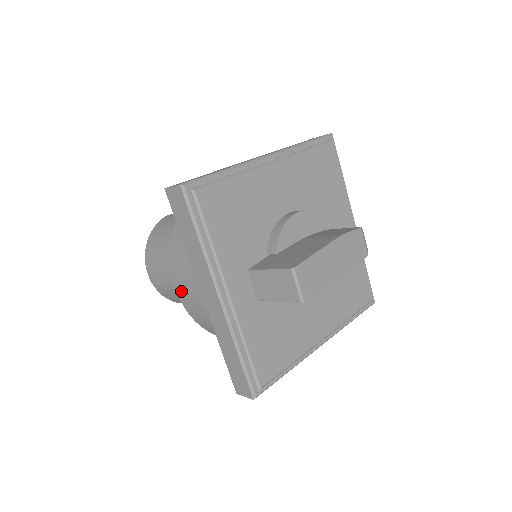
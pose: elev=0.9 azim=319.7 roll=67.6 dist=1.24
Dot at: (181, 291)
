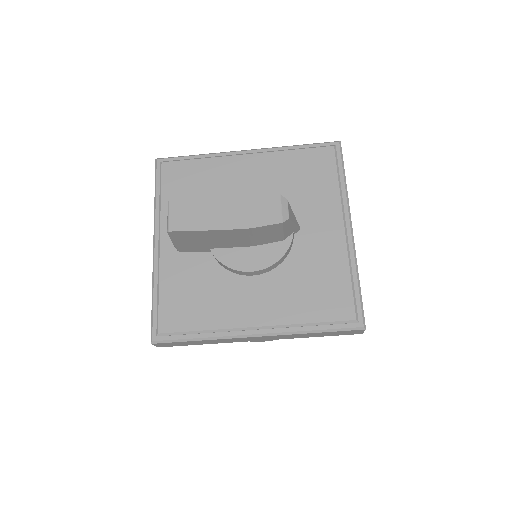
Dot at: occluded
